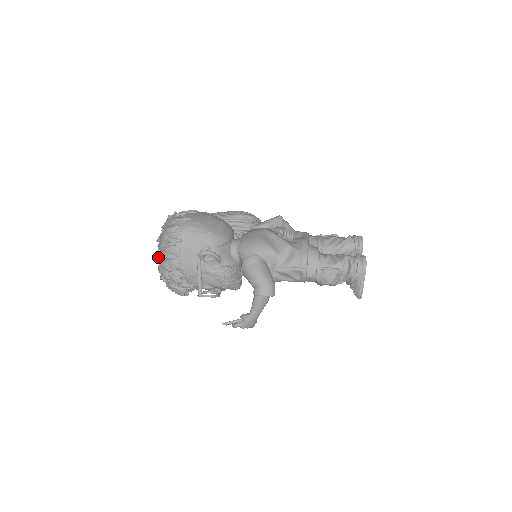
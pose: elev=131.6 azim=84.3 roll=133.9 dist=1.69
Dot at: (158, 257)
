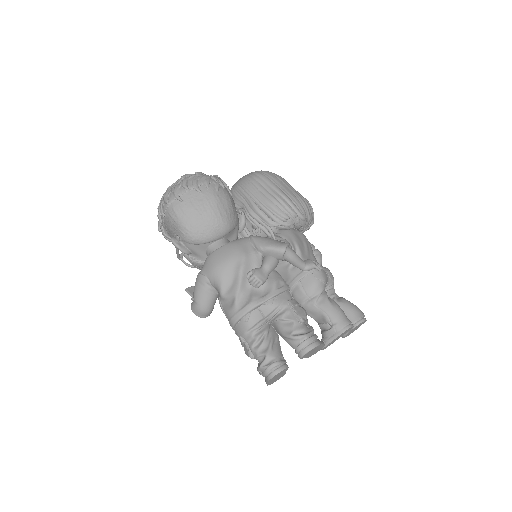
Dot at: occluded
